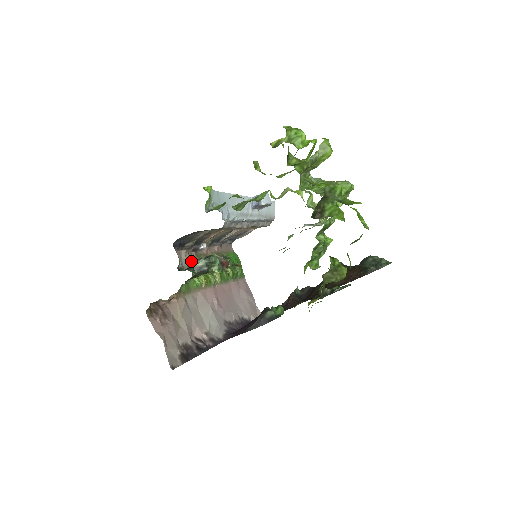
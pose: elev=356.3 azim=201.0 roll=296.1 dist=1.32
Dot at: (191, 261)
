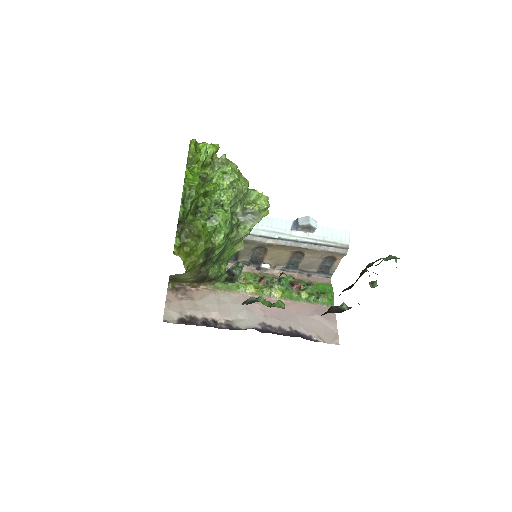
Dot at: (247, 274)
